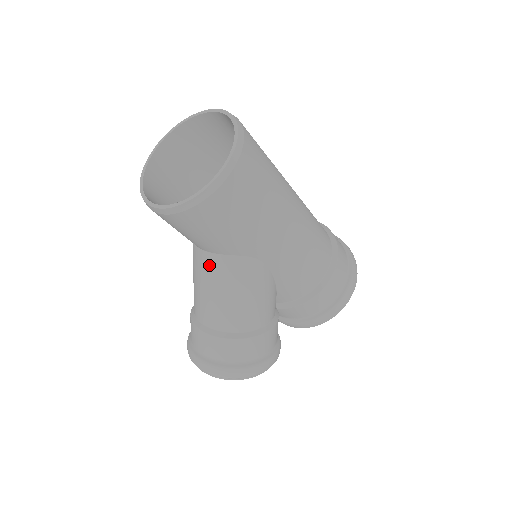
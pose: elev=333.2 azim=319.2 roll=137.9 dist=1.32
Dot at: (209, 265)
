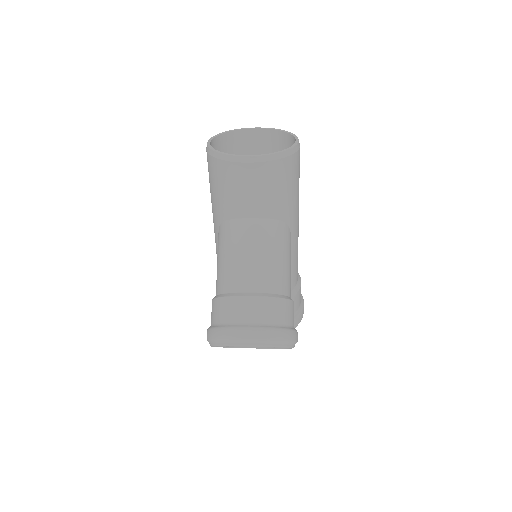
Dot at: (262, 230)
